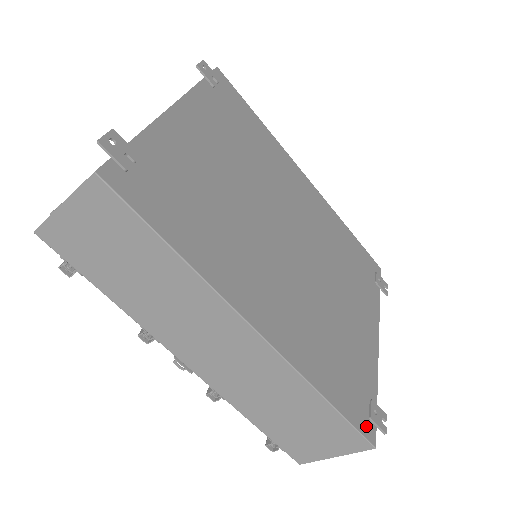
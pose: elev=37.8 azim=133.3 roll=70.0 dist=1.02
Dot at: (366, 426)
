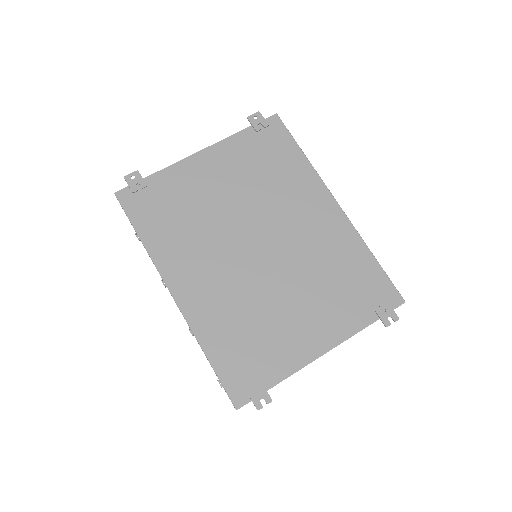
Dot at: (238, 392)
